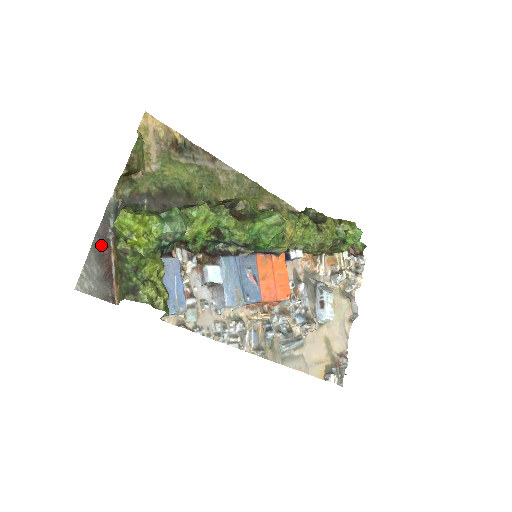
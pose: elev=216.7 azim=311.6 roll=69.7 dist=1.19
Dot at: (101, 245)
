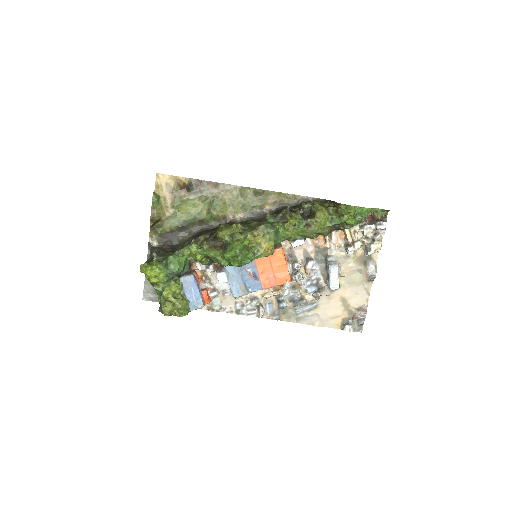
Dot at: occluded
